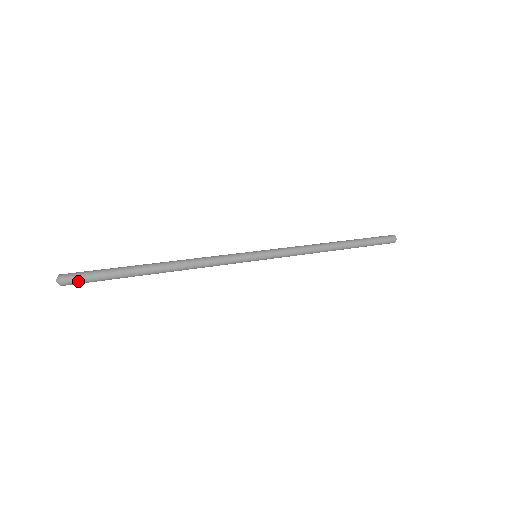
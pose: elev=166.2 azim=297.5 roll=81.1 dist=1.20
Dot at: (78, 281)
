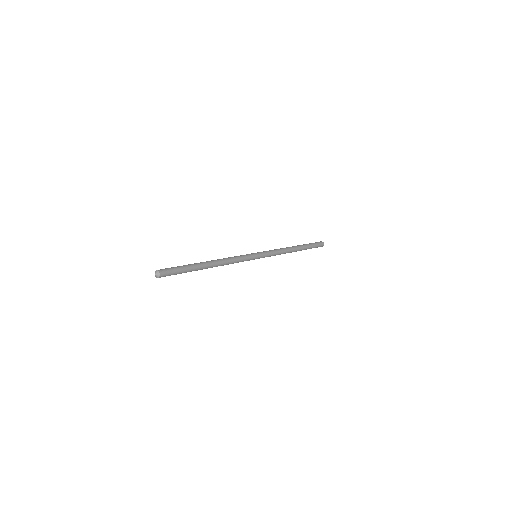
Dot at: occluded
